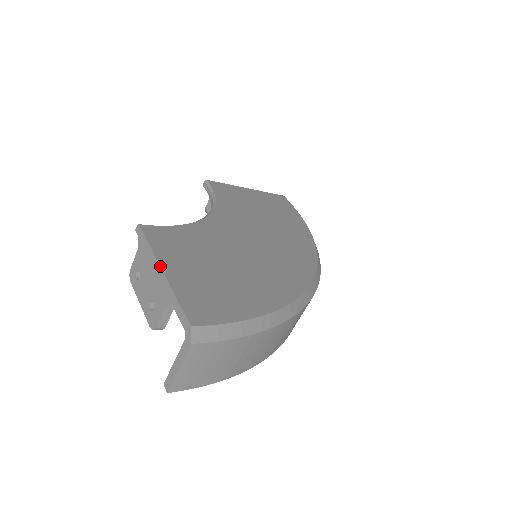
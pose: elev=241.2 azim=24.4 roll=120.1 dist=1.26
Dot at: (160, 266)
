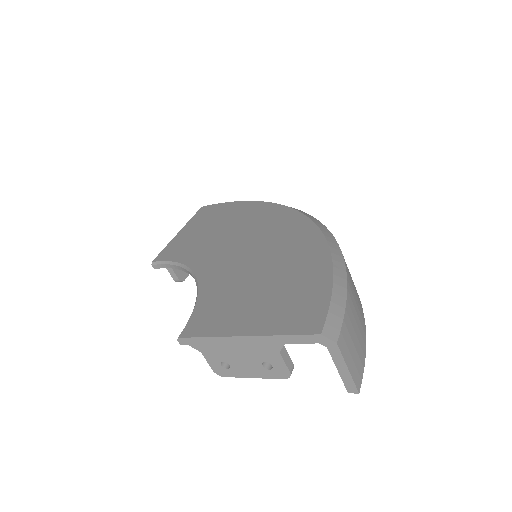
Dot at: (238, 336)
